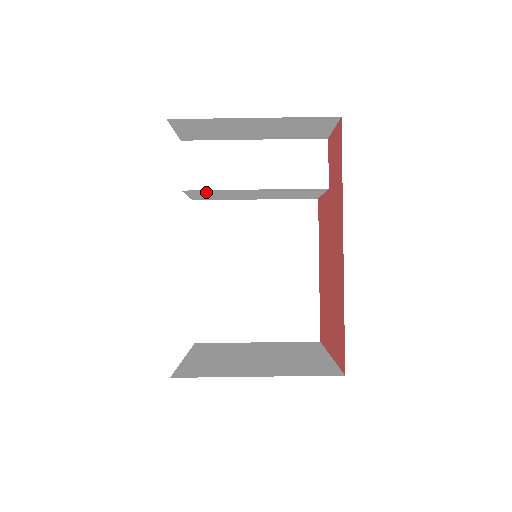
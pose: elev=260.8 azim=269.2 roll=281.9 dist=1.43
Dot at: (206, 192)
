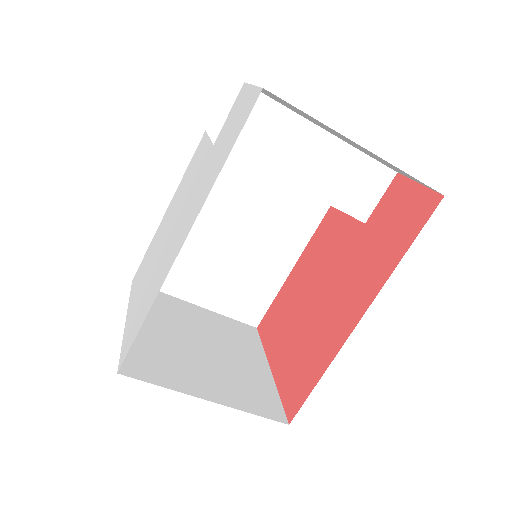
Dot at: occluded
